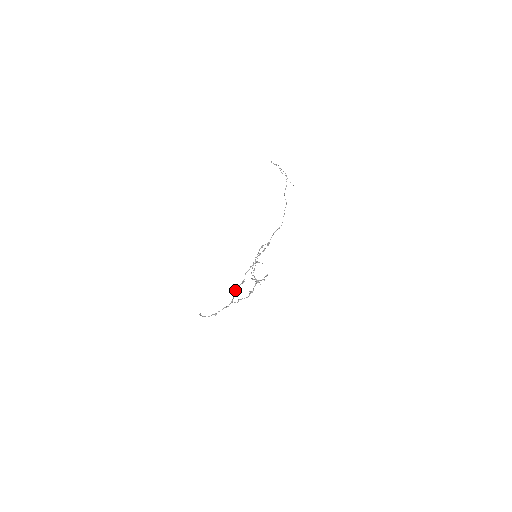
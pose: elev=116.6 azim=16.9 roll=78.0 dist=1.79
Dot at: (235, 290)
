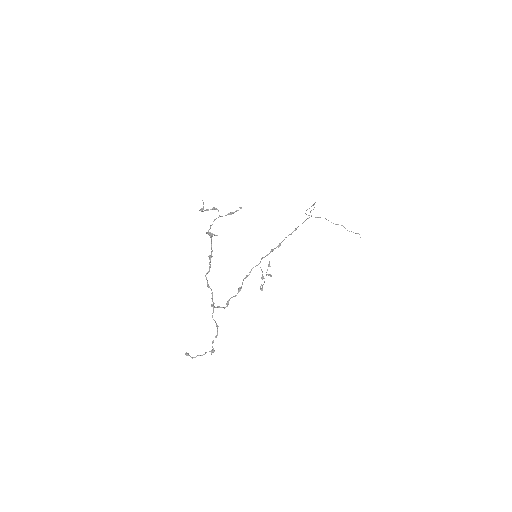
Dot at: occluded
